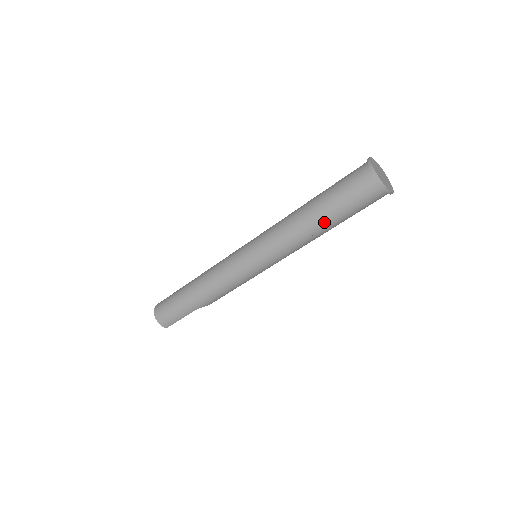
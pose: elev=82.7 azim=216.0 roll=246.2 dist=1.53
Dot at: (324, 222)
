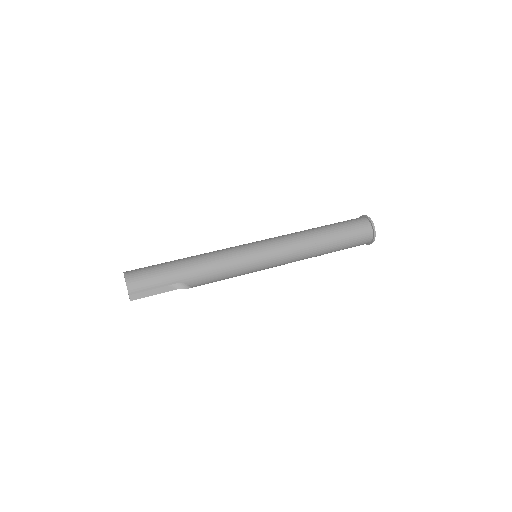
Dot at: (329, 240)
